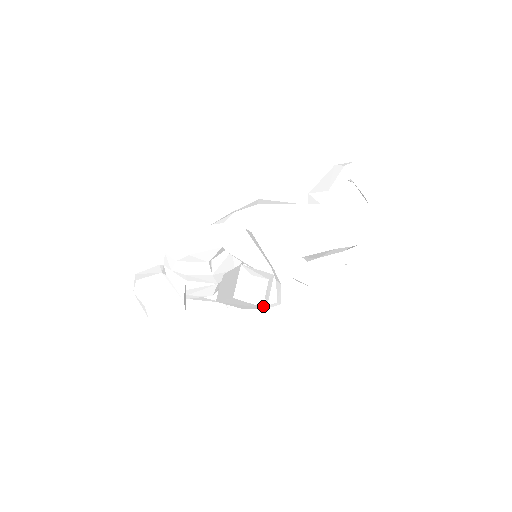
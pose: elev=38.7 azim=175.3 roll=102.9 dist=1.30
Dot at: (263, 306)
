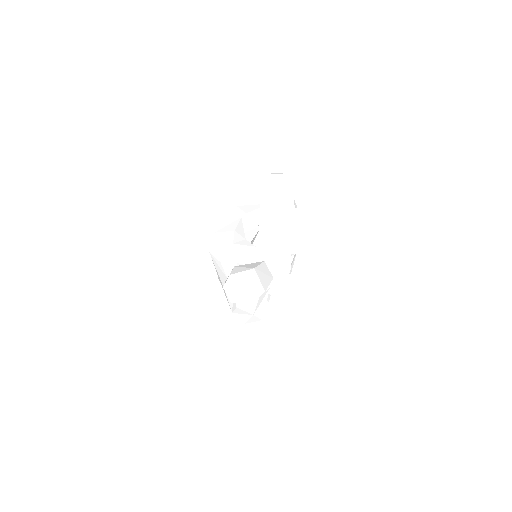
Dot at: (293, 184)
